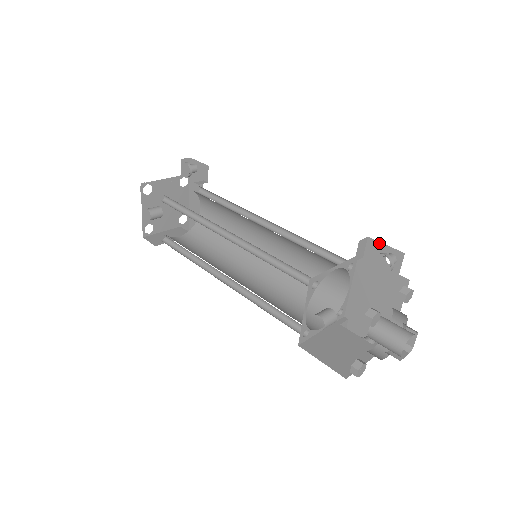
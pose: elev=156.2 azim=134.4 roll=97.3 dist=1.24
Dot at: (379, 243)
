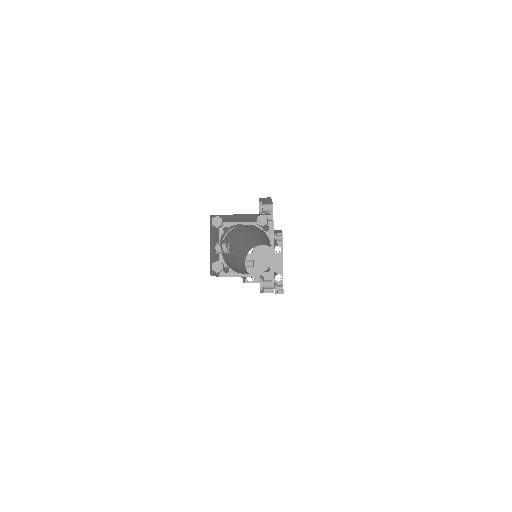
Dot at: occluded
